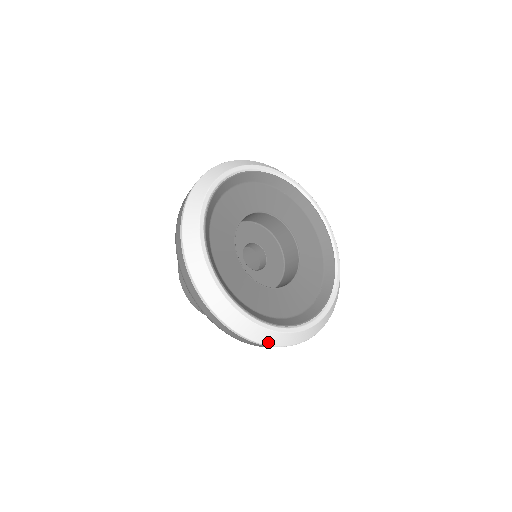
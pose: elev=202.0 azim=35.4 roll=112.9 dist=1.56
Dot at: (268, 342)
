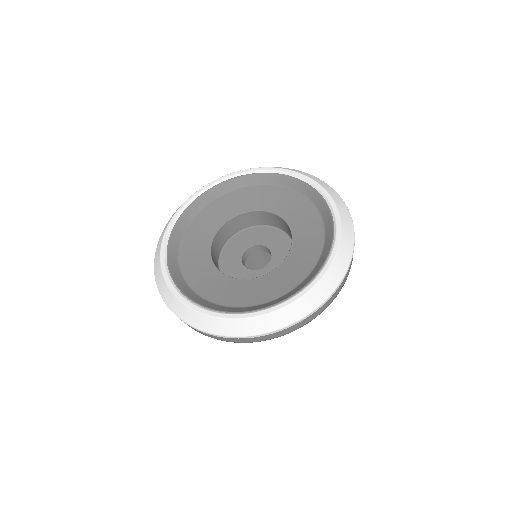
Dot at: (195, 324)
